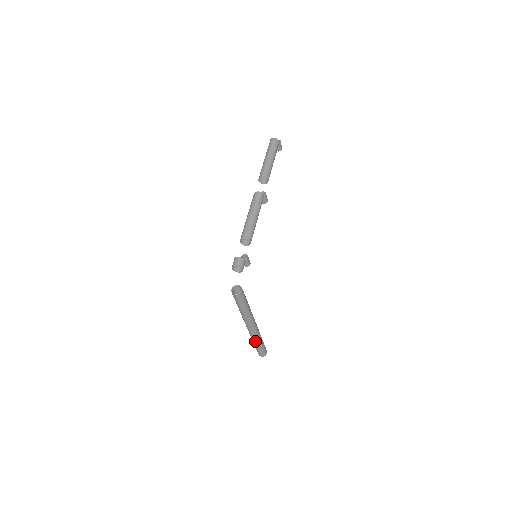
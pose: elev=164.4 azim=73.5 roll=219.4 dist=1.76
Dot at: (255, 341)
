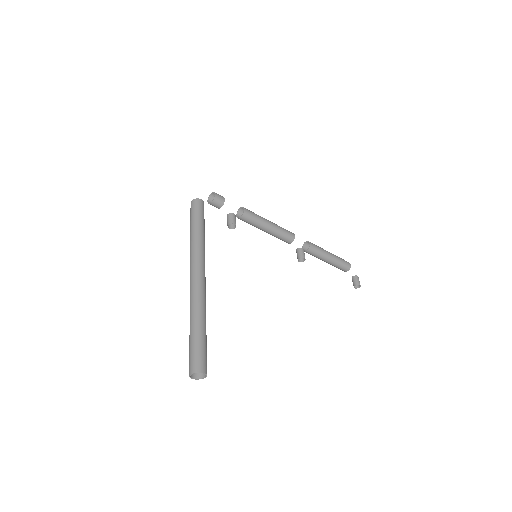
Dot at: (191, 312)
